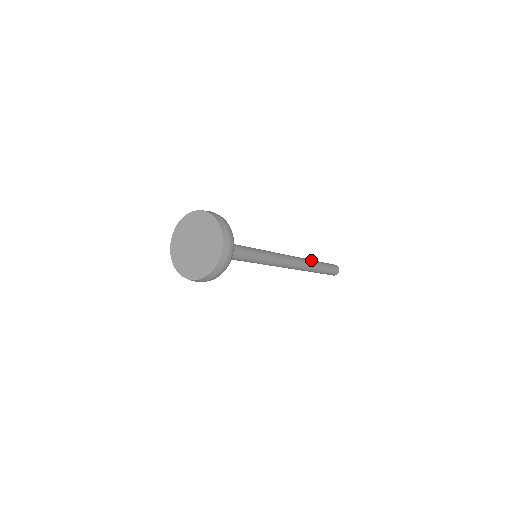
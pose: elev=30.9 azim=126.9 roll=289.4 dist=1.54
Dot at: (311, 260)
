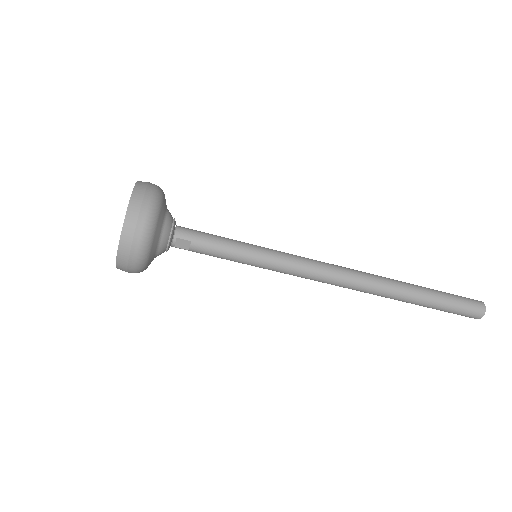
Dot at: (397, 280)
